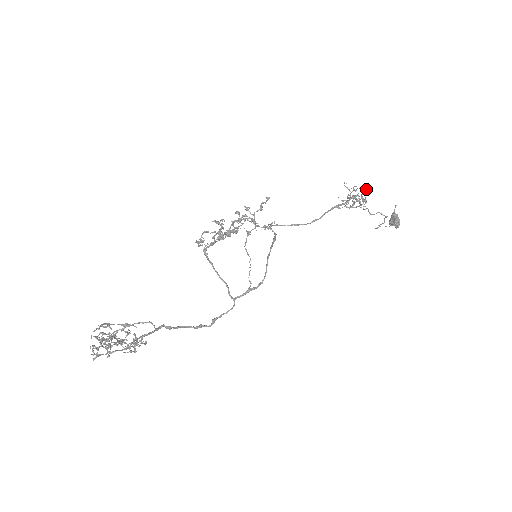
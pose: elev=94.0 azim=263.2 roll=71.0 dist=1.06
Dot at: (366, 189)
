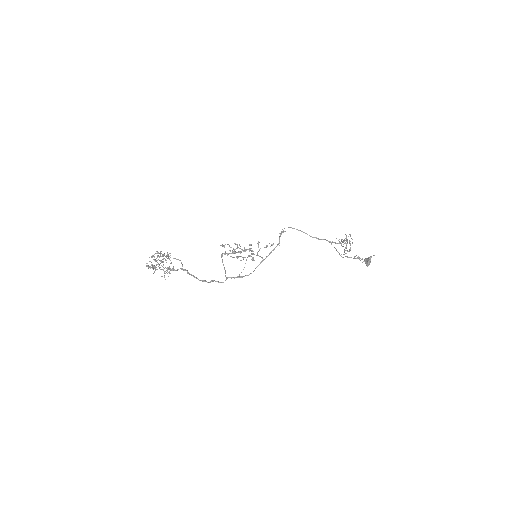
Dot at: occluded
